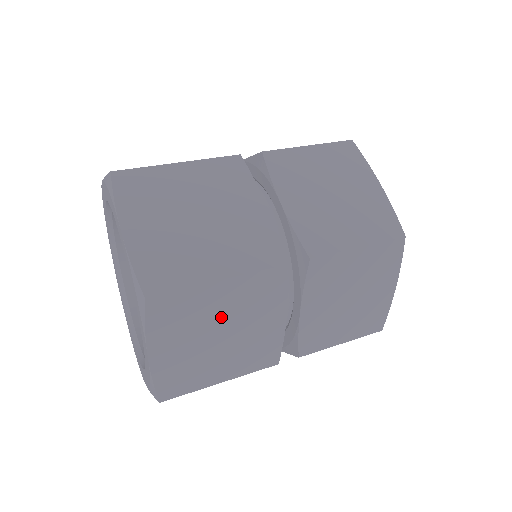
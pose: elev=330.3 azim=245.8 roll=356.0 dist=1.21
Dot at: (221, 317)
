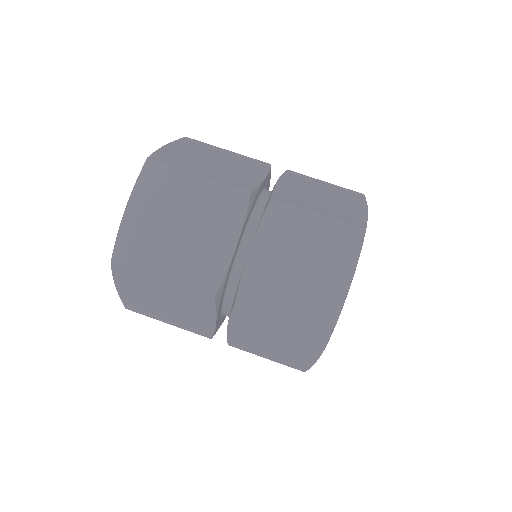
Dot at: (165, 296)
